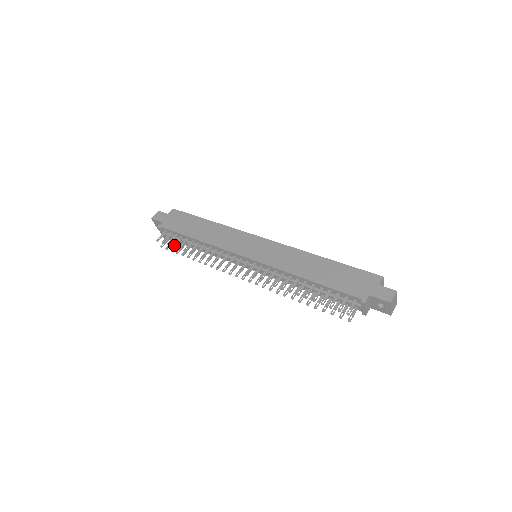
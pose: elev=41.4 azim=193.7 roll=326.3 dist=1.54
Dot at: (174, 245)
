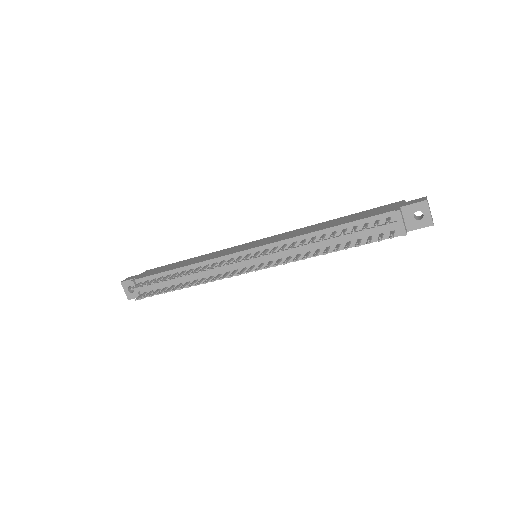
Dot at: (154, 282)
